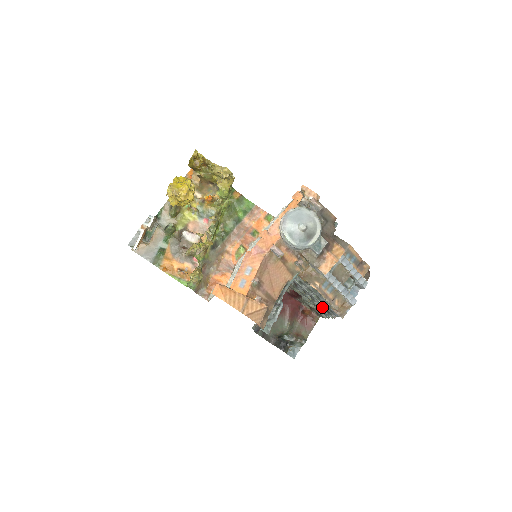
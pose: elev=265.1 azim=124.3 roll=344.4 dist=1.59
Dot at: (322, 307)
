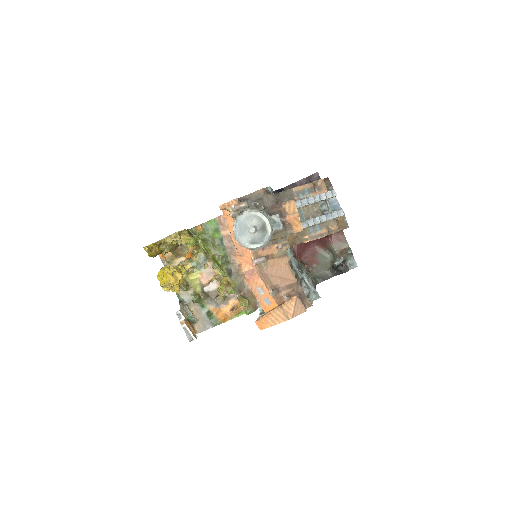
Dot at: occluded
